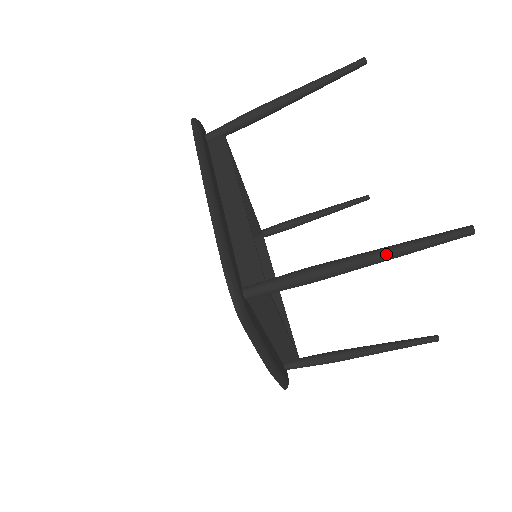
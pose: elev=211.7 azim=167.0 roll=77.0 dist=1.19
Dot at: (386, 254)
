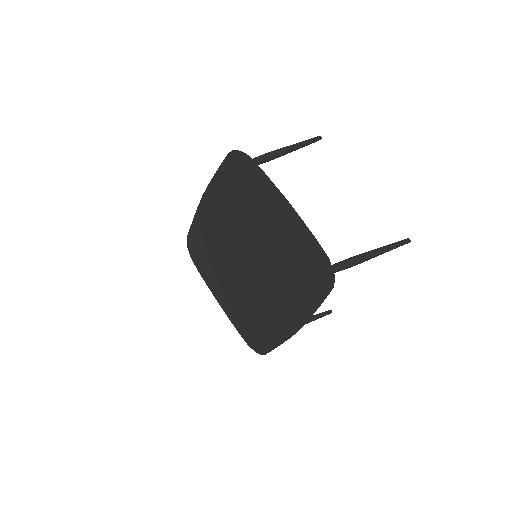
Dot at: (383, 251)
